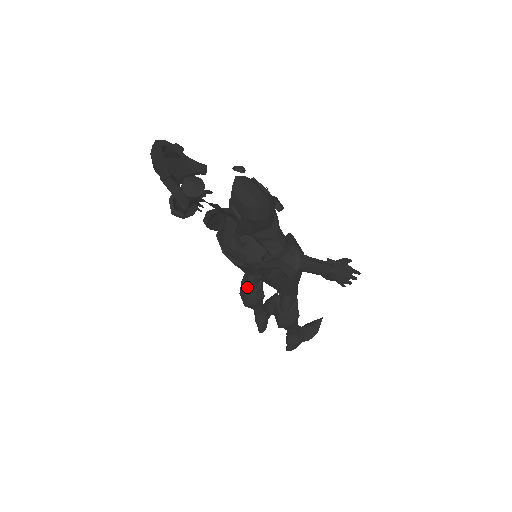
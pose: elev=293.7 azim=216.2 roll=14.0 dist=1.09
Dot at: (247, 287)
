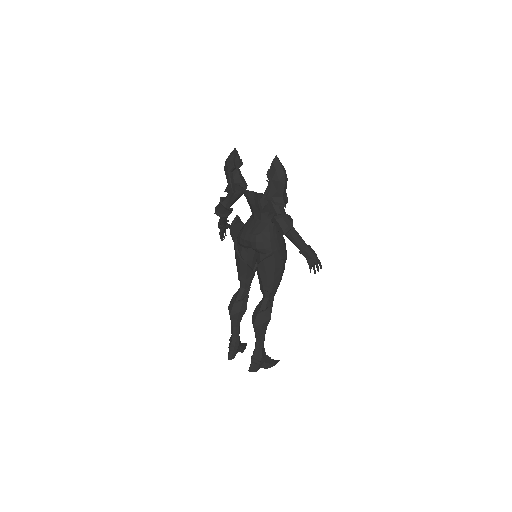
Dot at: (237, 297)
